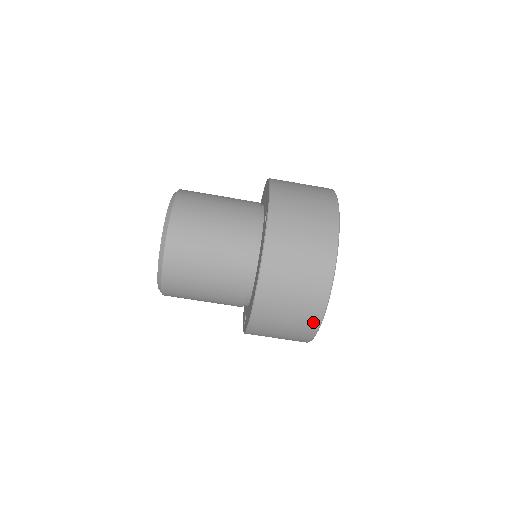
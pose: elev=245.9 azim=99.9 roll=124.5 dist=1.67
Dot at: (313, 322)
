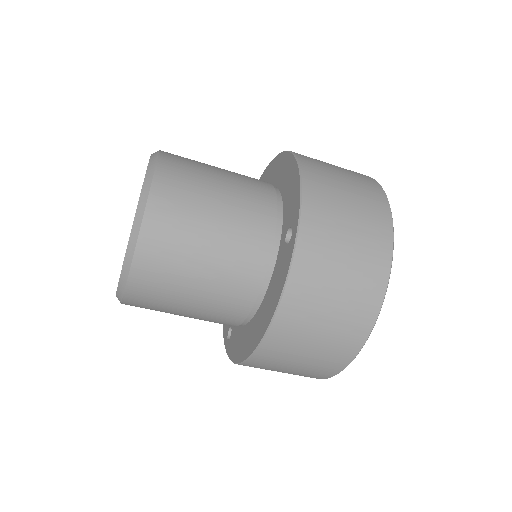
Dot at: (325, 374)
